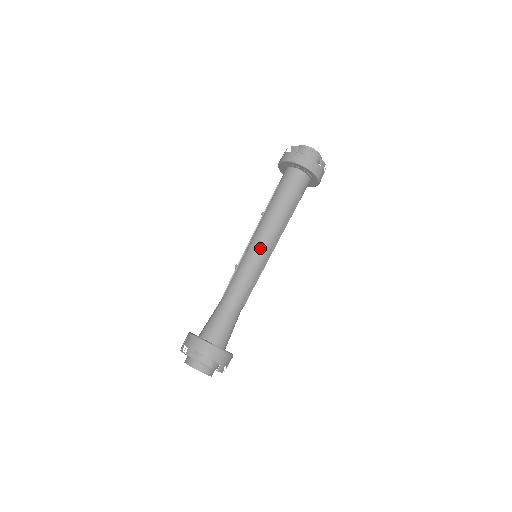
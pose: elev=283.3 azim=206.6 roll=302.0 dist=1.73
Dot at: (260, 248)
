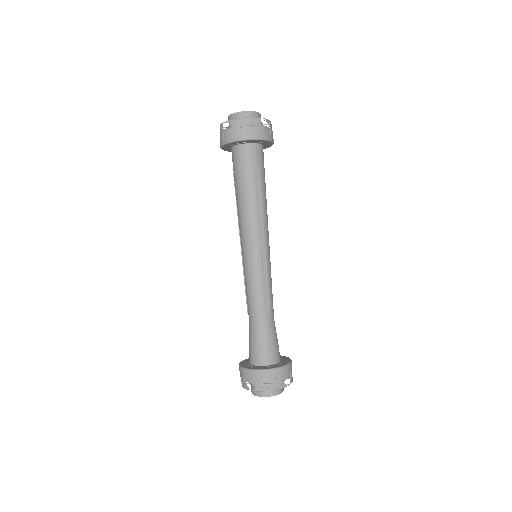
Dot at: (249, 250)
